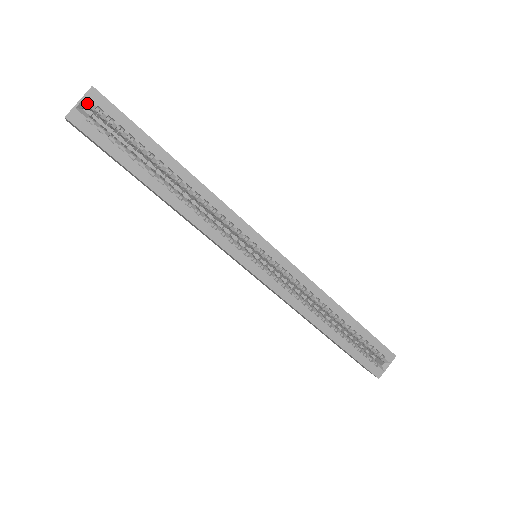
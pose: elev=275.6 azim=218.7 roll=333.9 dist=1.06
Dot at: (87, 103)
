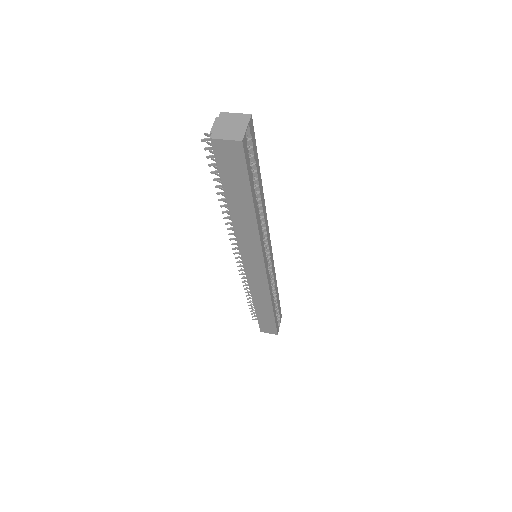
Dot at: (246, 129)
